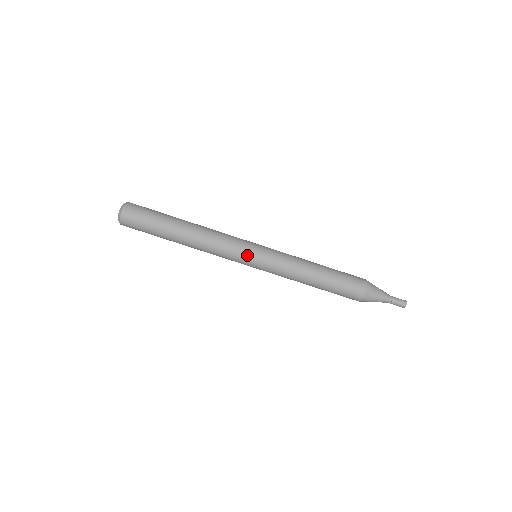
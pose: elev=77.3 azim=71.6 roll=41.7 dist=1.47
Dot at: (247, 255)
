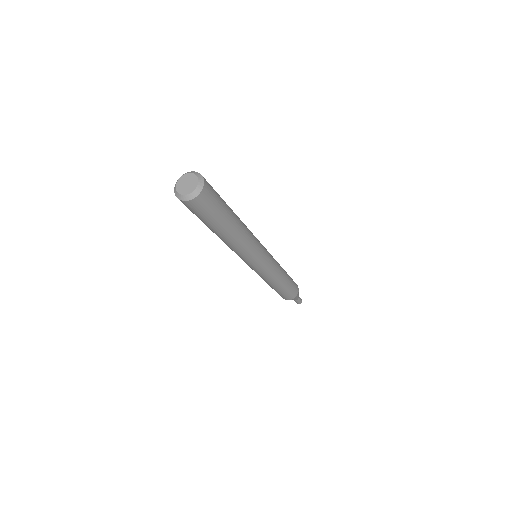
Dot at: (260, 260)
